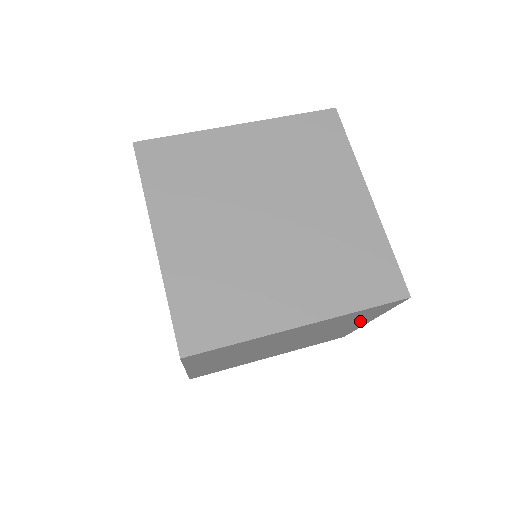
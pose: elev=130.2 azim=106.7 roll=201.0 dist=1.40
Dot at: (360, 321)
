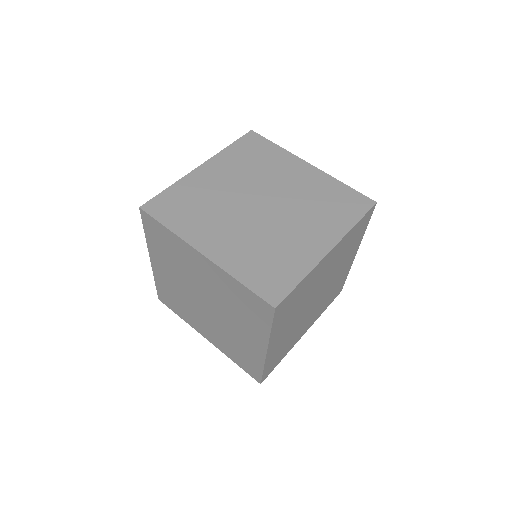
Dot at: (255, 332)
